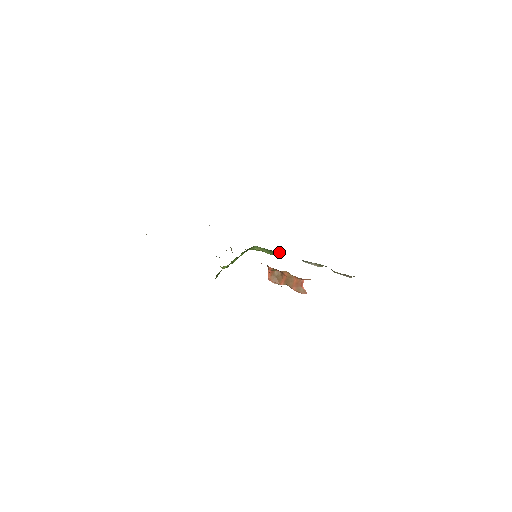
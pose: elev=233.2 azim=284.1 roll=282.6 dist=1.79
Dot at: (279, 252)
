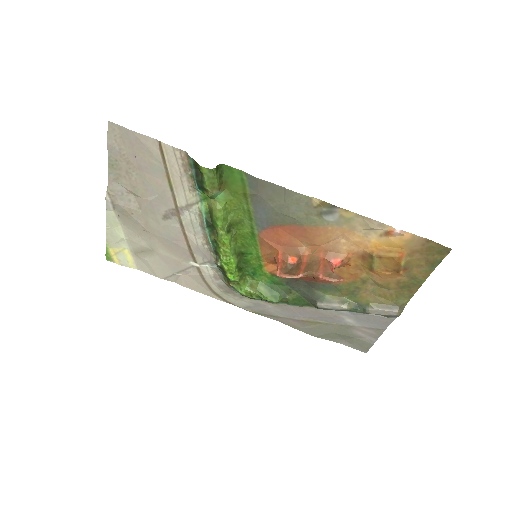
Dot at: (283, 292)
